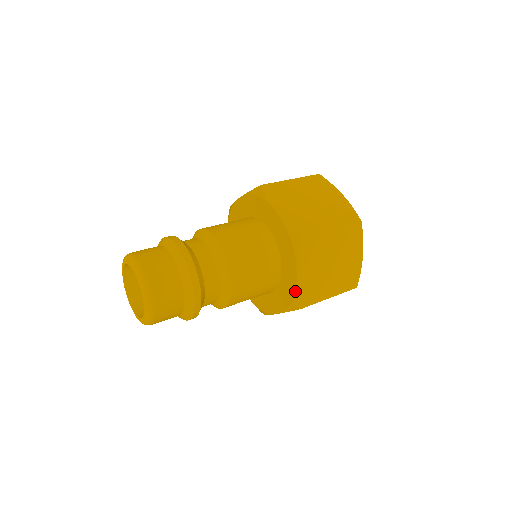
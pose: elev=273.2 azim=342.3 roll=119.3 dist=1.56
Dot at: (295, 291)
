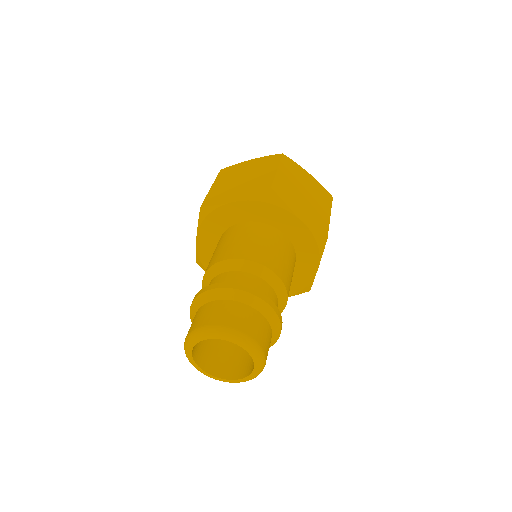
Dot at: (310, 230)
